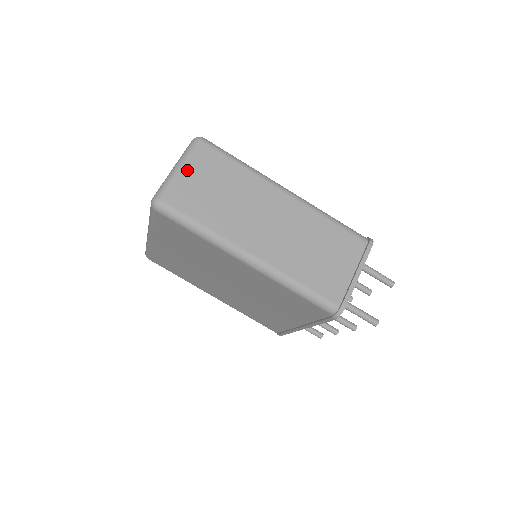
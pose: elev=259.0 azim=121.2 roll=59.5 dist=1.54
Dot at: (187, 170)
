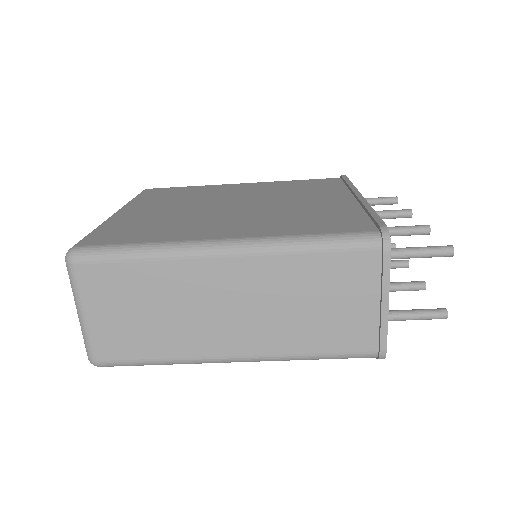
Dot at: (91, 311)
